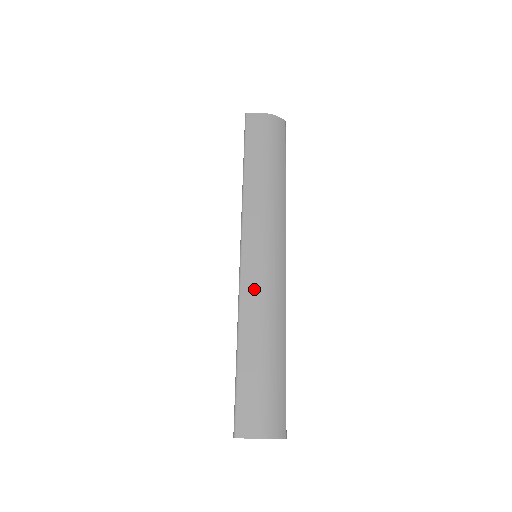
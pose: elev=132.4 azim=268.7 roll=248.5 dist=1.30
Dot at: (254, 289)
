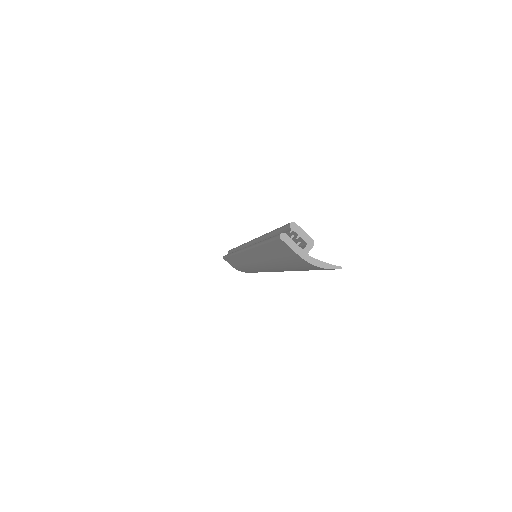
Dot at: (245, 262)
